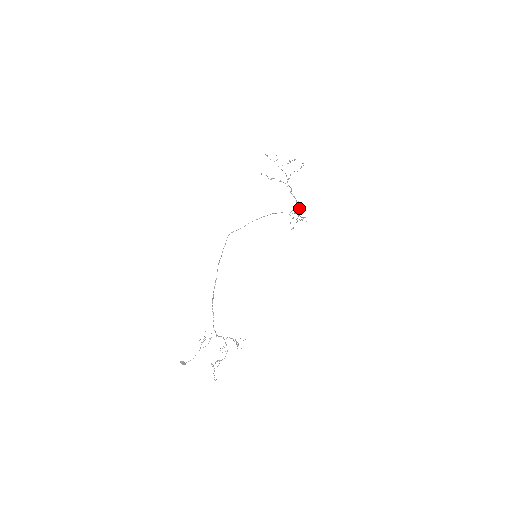
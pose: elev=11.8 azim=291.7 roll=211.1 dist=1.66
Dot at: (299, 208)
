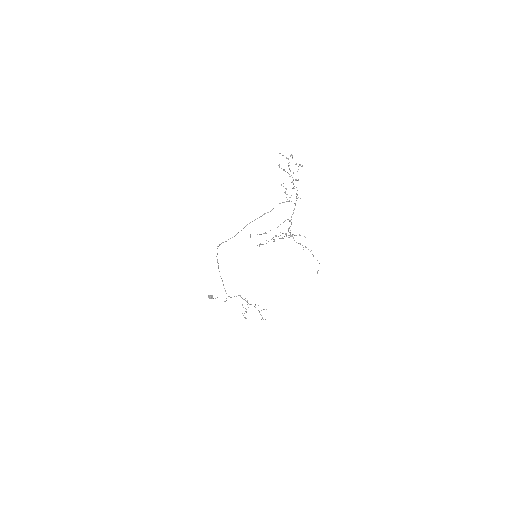
Dot at: occluded
